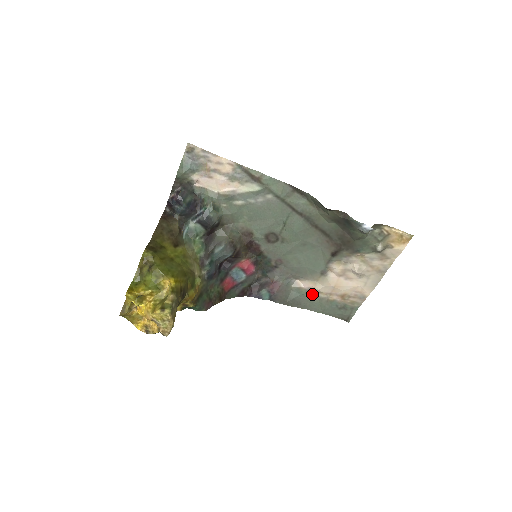
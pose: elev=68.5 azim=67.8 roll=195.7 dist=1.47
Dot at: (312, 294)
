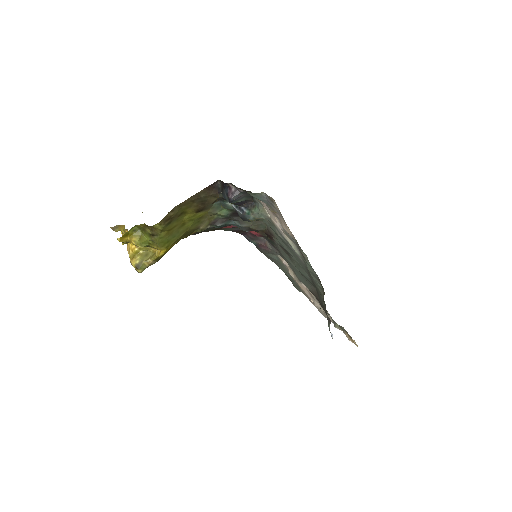
Dot at: occluded
